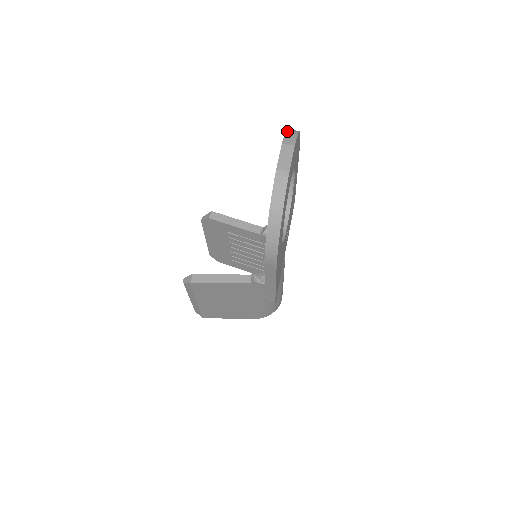
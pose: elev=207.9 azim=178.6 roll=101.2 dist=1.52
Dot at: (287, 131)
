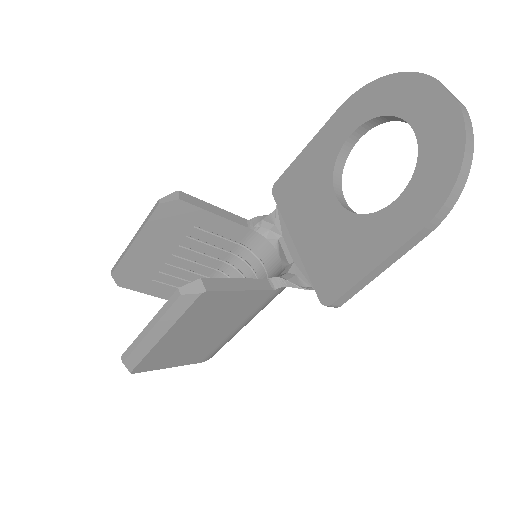
Dot at: (408, 72)
